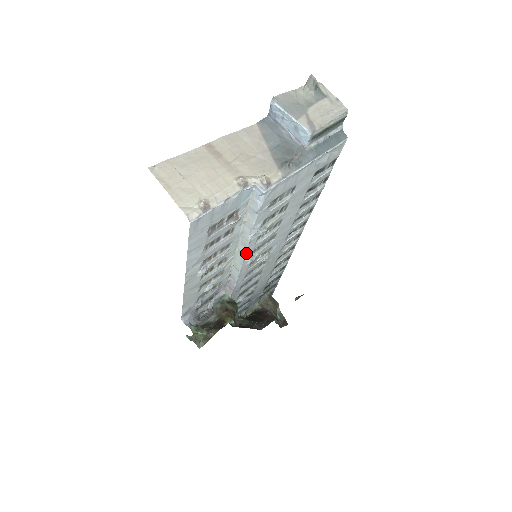
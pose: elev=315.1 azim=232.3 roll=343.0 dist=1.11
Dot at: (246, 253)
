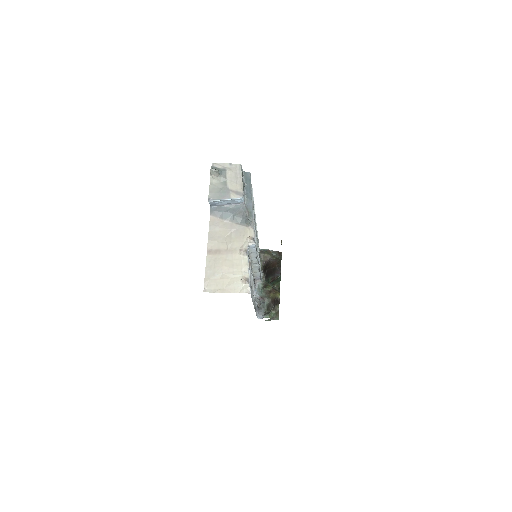
Dot at: (258, 264)
